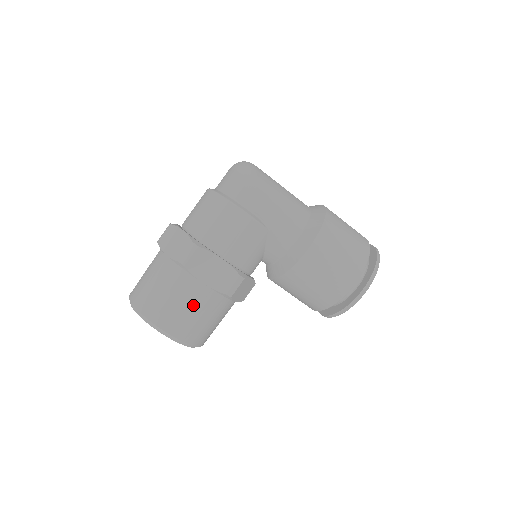
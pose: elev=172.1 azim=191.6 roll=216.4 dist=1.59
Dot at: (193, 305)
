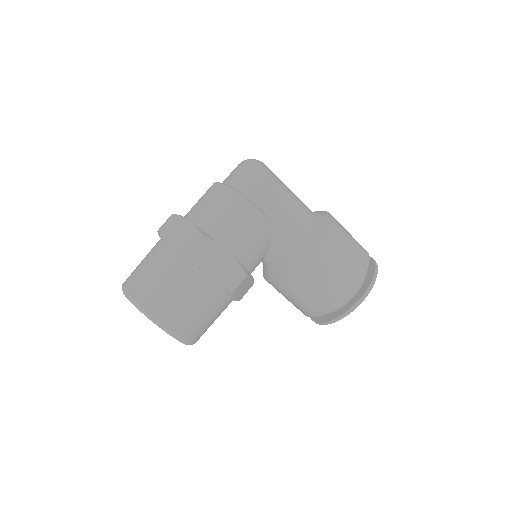
Dot at: (193, 297)
